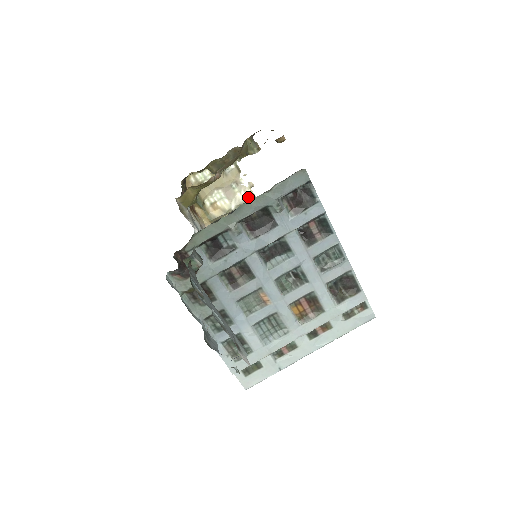
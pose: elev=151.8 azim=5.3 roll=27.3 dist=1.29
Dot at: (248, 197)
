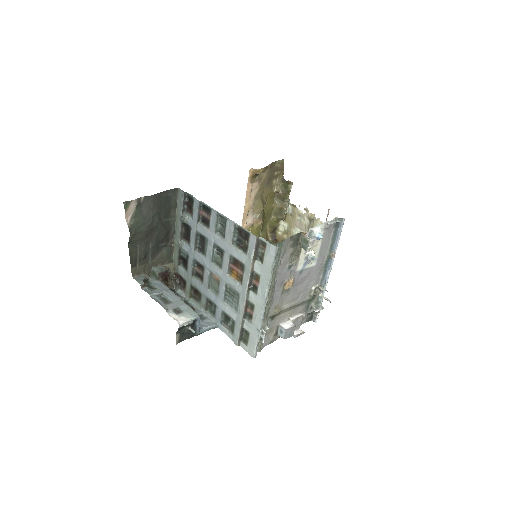
Dot at: (309, 219)
